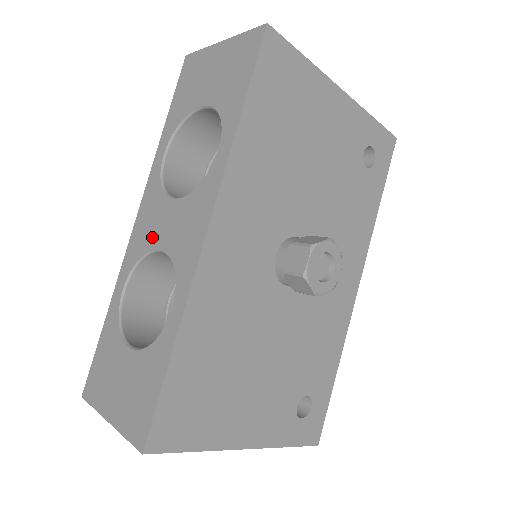
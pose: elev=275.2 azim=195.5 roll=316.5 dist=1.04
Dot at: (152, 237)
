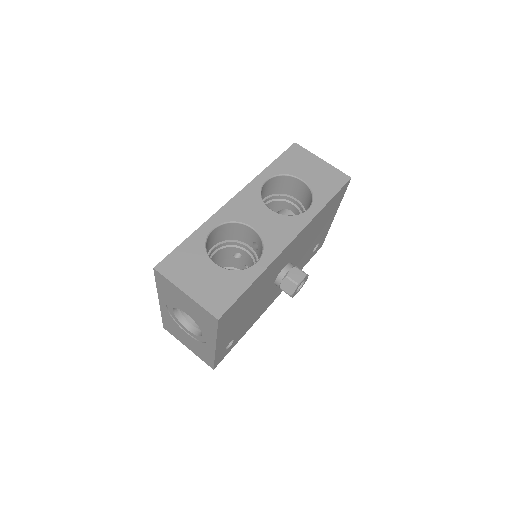
Dot at: (247, 217)
